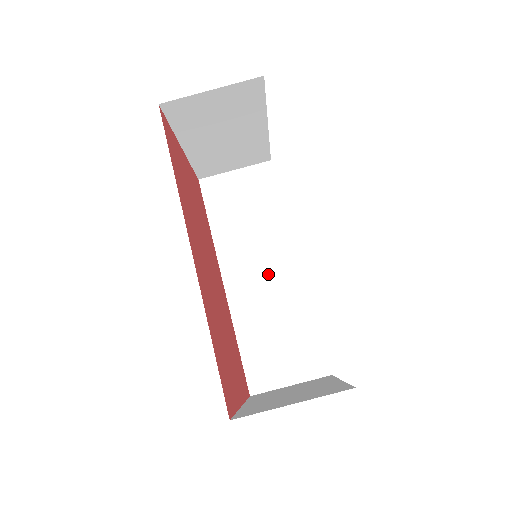
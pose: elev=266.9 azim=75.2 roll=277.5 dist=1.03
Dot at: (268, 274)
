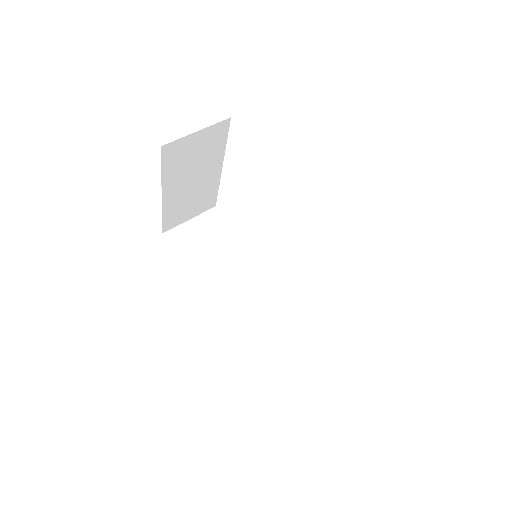
Dot at: (251, 288)
